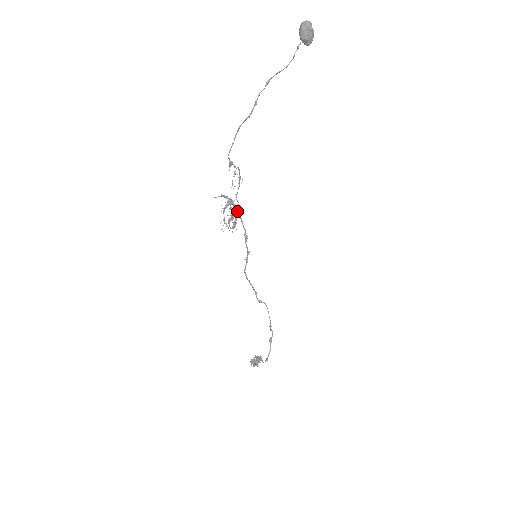
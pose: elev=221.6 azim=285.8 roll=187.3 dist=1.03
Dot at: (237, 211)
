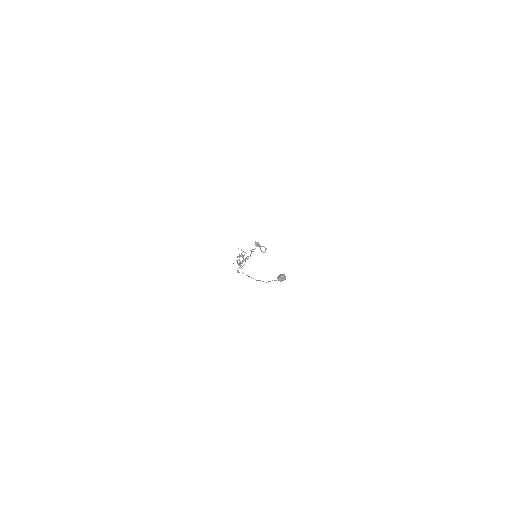
Dot at: occluded
